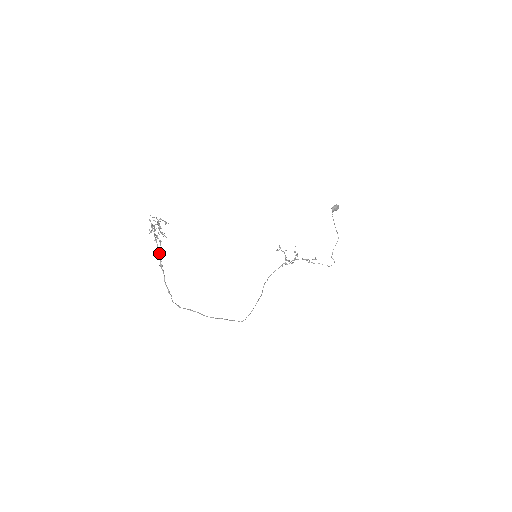
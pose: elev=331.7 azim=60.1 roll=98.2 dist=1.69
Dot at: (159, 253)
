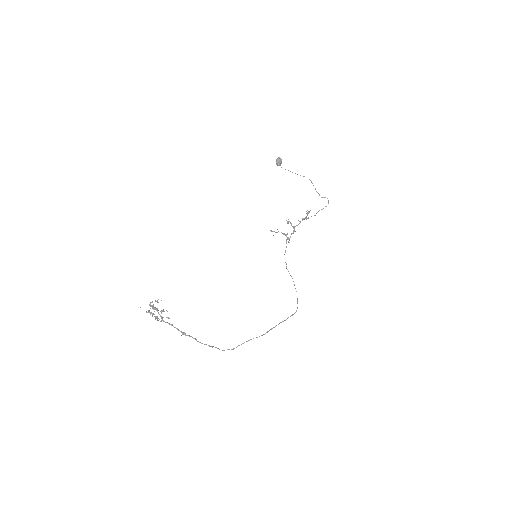
Dot at: (174, 327)
